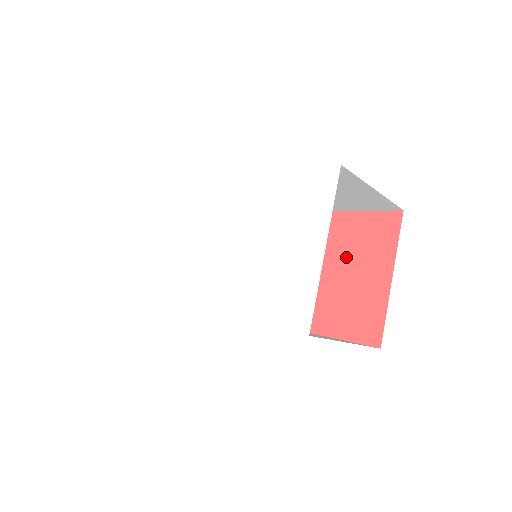
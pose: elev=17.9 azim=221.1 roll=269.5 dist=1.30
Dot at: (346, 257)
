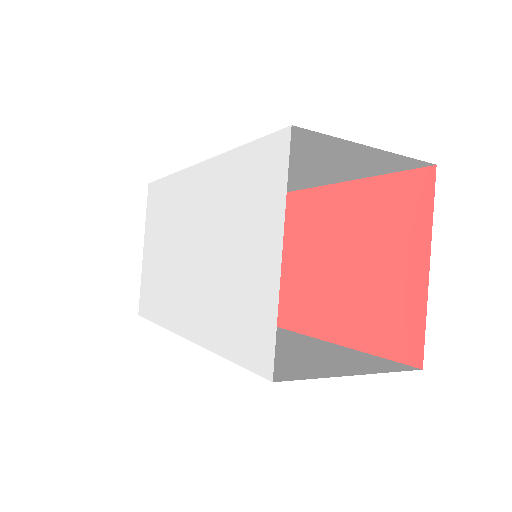
Dot at: (371, 241)
